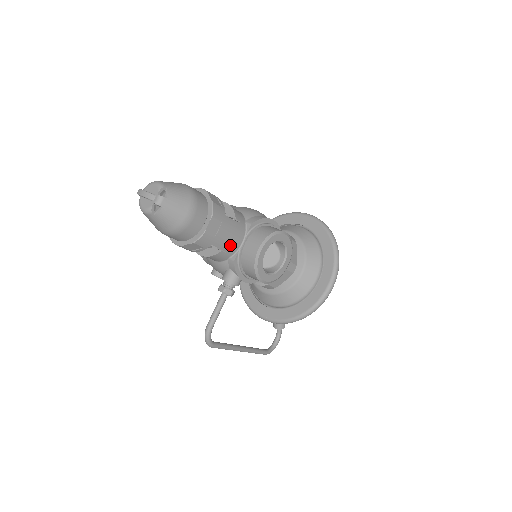
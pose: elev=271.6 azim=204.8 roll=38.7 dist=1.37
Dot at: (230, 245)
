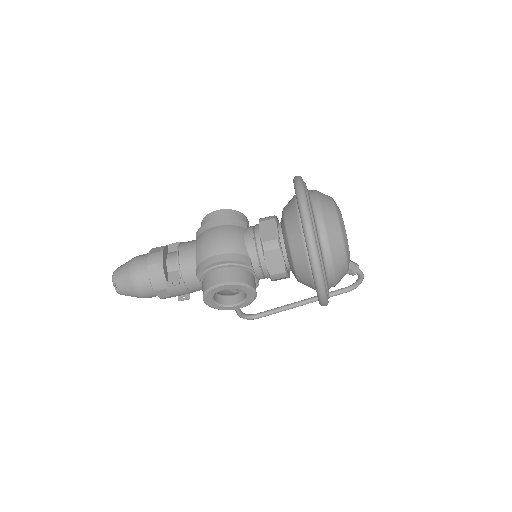
Dot at: (193, 290)
